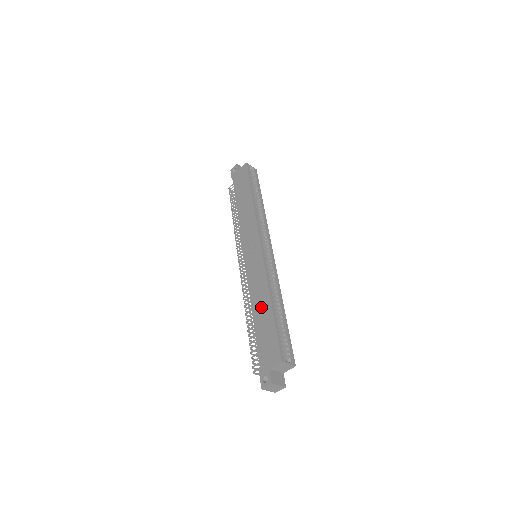
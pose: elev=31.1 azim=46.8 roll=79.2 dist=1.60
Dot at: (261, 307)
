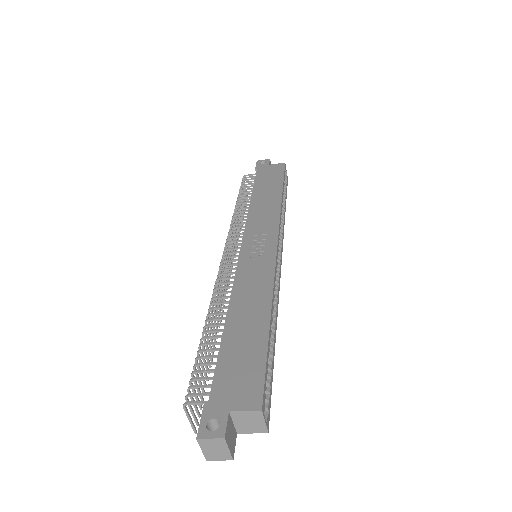
Dot at: (248, 315)
